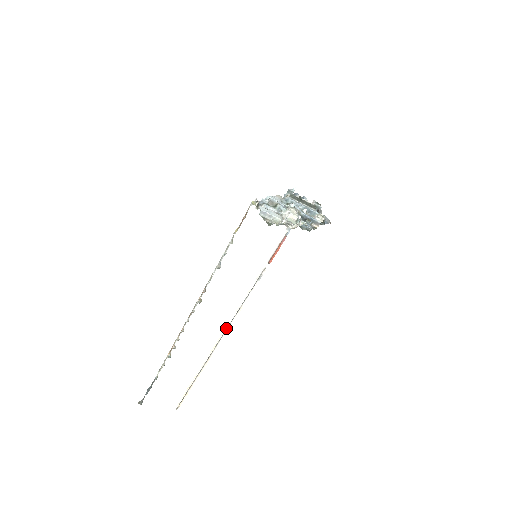
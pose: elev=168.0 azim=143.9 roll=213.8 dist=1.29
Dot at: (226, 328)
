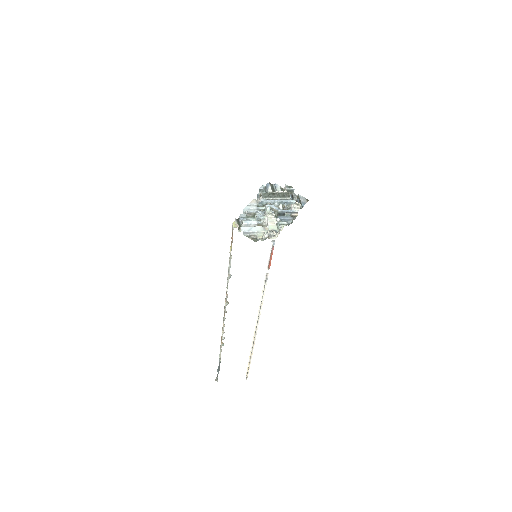
Dot at: (257, 320)
